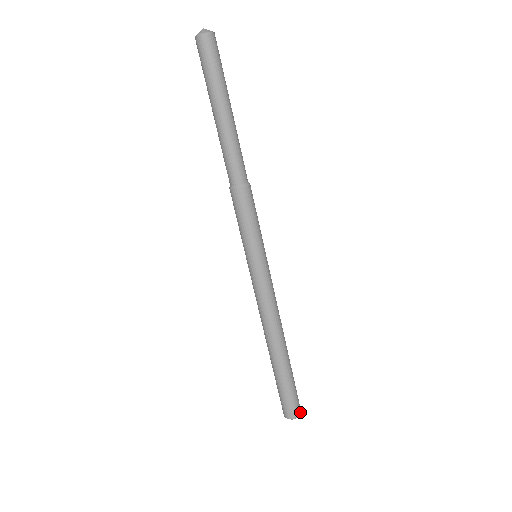
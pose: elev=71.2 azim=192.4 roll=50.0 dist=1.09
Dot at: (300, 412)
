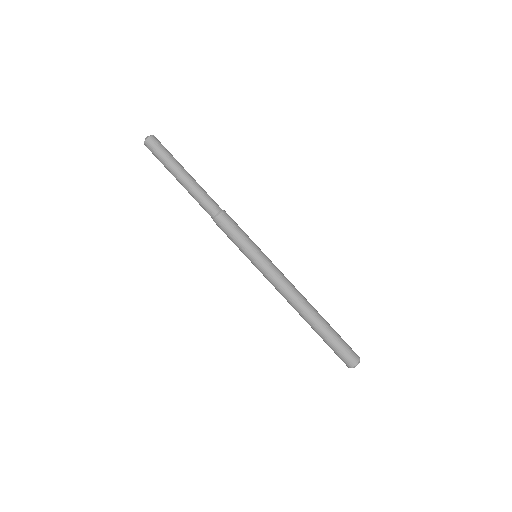
Dot at: (357, 361)
